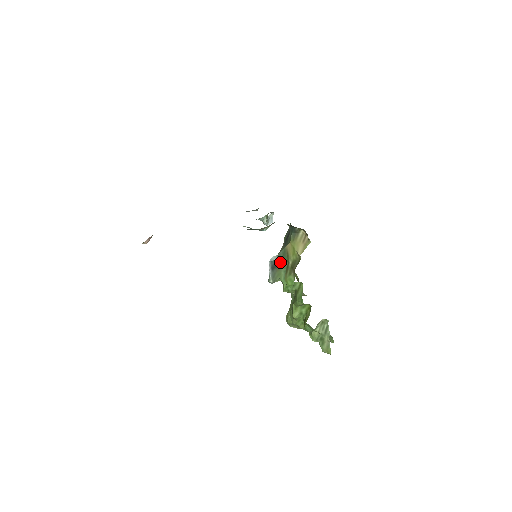
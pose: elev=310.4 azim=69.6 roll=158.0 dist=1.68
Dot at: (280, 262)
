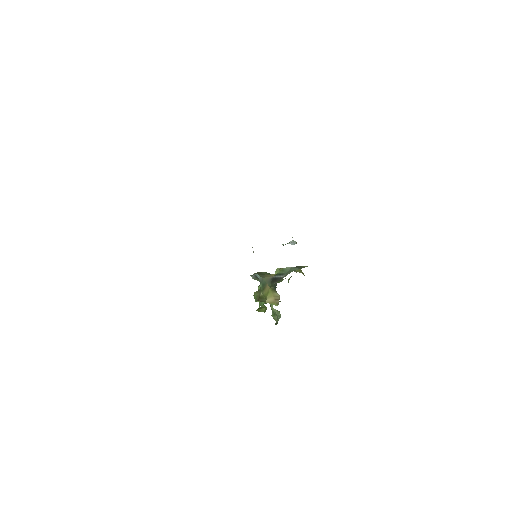
Dot at: (260, 282)
